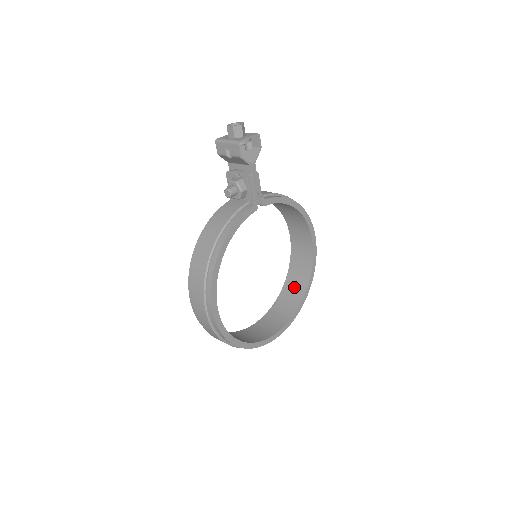
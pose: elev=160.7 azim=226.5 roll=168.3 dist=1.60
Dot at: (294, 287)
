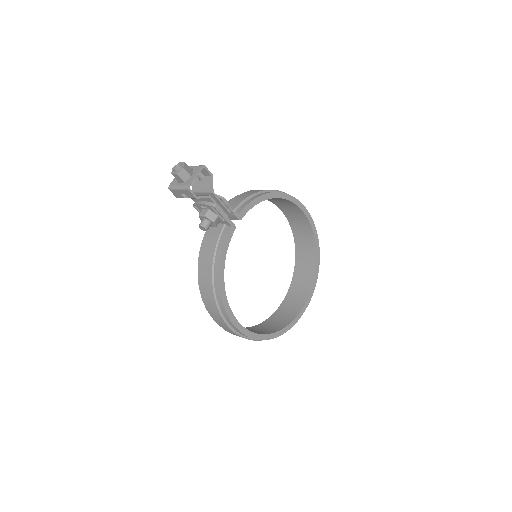
Dot at: (305, 253)
